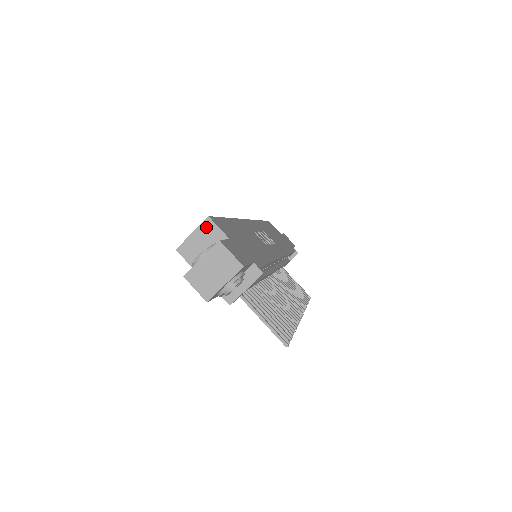
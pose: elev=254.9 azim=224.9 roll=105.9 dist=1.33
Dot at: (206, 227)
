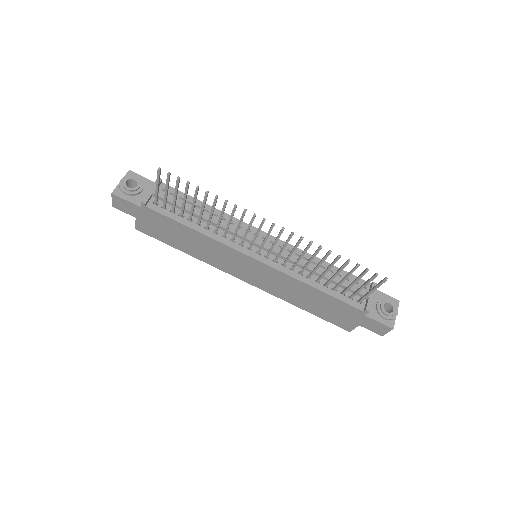
Dot at: occluded
